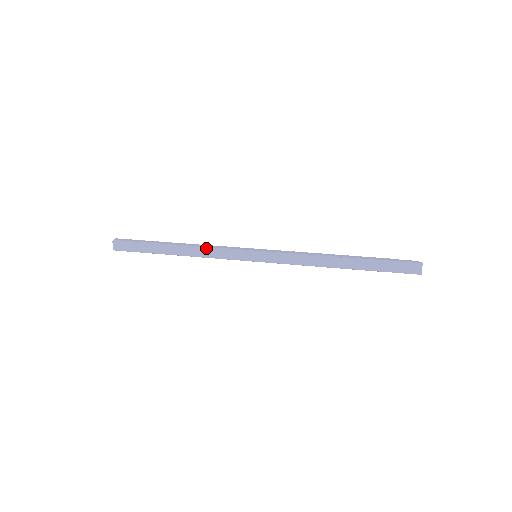
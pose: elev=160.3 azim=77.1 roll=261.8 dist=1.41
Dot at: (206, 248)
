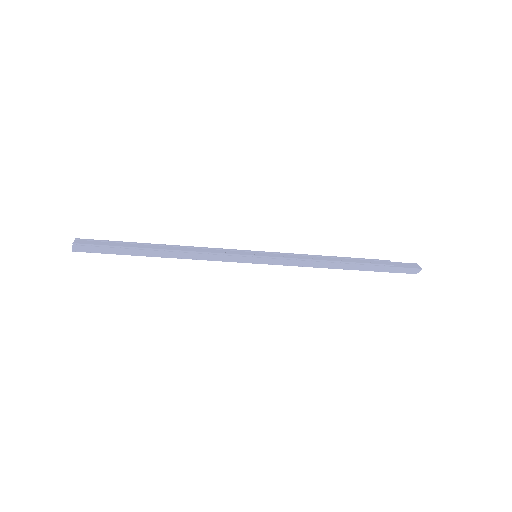
Dot at: (199, 247)
